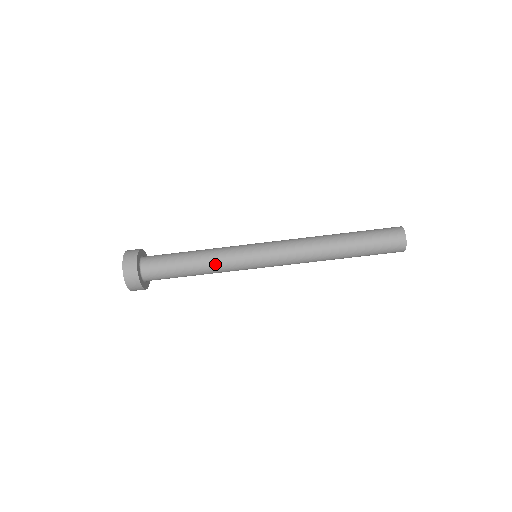
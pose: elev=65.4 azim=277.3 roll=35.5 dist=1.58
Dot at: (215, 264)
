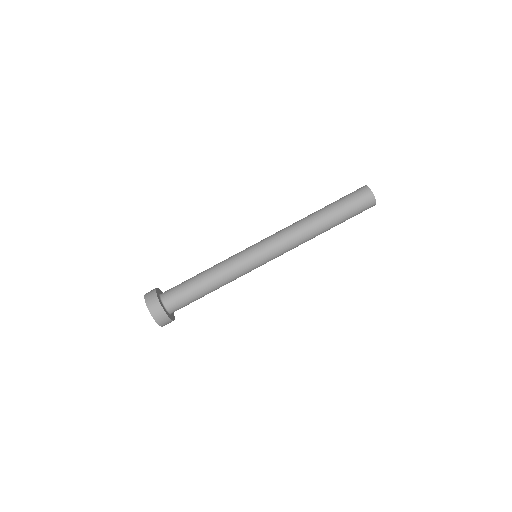
Dot at: (225, 276)
